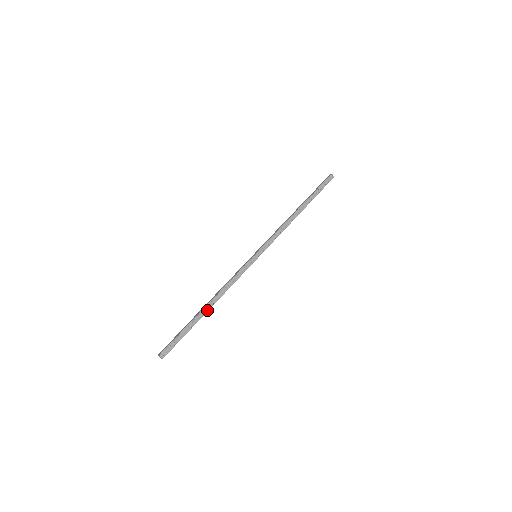
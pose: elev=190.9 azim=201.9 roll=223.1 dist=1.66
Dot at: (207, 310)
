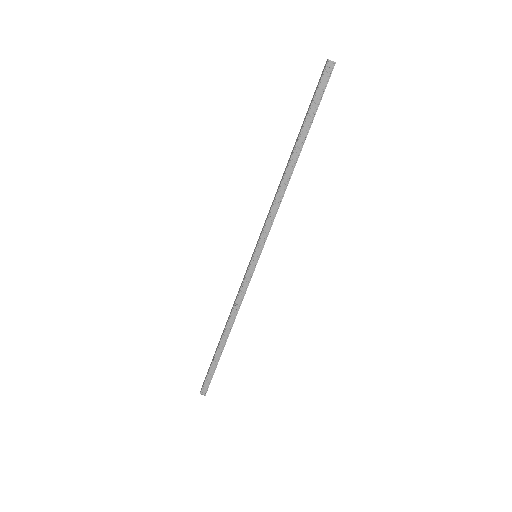
Dot at: (225, 340)
